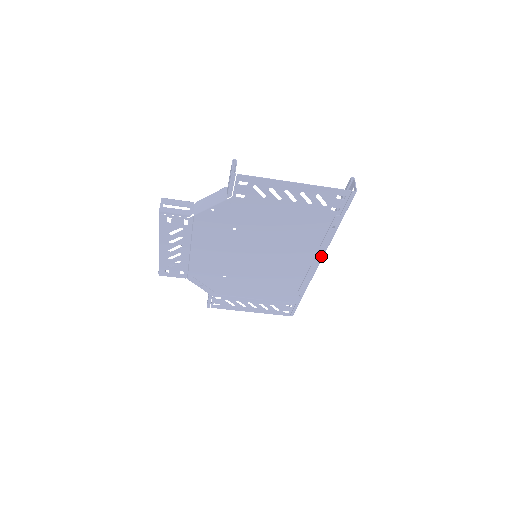
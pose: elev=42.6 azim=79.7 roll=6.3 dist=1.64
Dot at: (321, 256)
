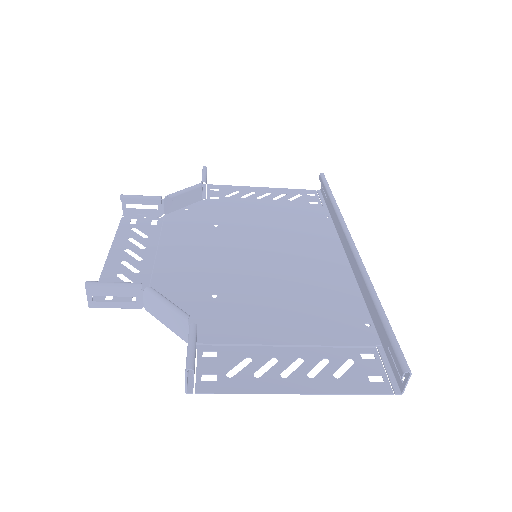
Dot at: (352, 277)
